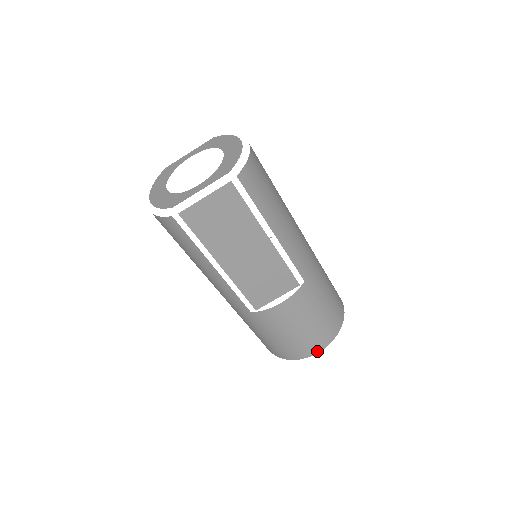
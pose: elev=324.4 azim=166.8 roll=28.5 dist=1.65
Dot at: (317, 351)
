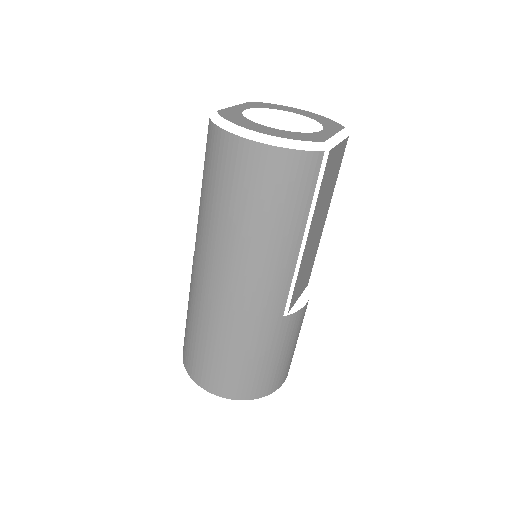
Dot at: (286, 377)
